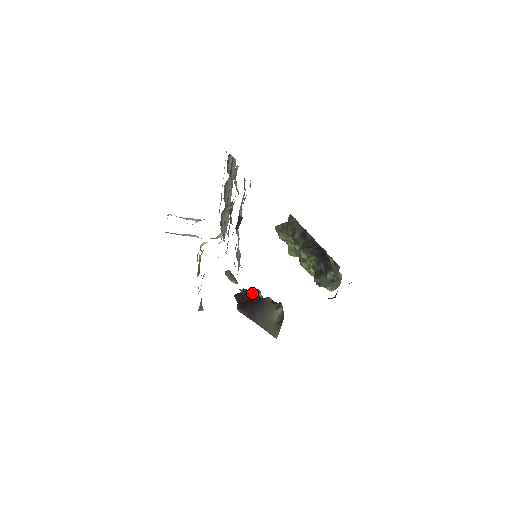
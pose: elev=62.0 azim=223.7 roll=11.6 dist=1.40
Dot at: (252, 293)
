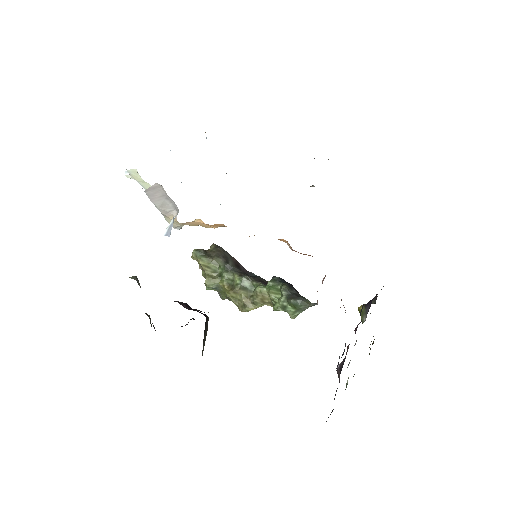
Dot at: occluded
